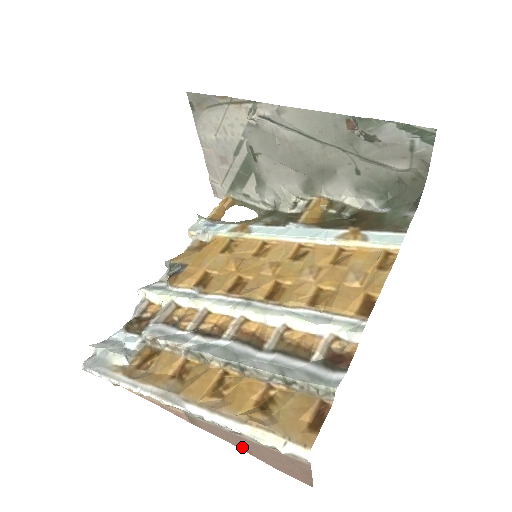
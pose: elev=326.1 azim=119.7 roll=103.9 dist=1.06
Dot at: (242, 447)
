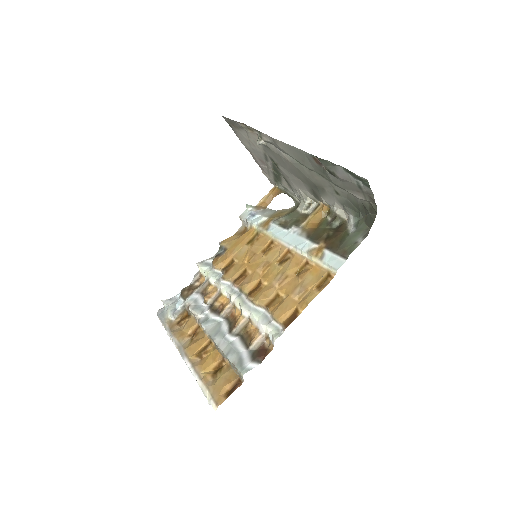
Dot at: occluded
